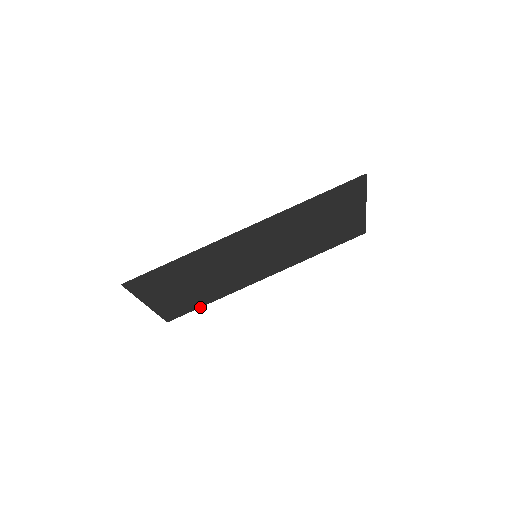
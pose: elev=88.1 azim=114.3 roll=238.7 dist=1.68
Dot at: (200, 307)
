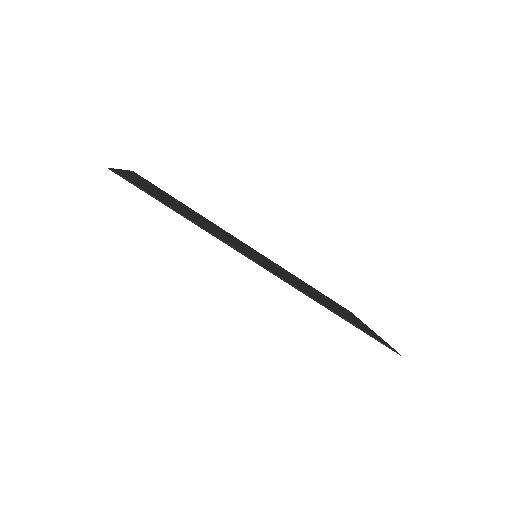
Dot at: (173, 197)
